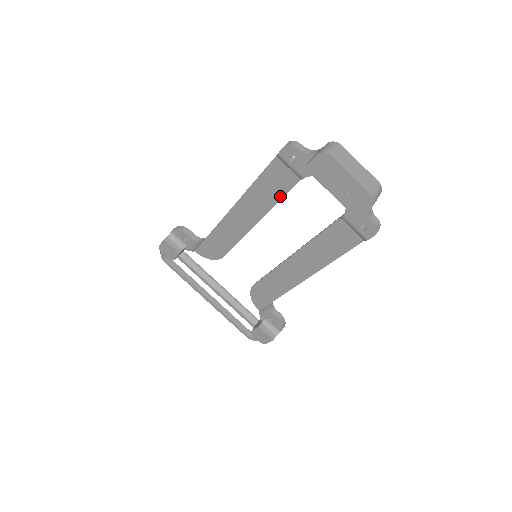
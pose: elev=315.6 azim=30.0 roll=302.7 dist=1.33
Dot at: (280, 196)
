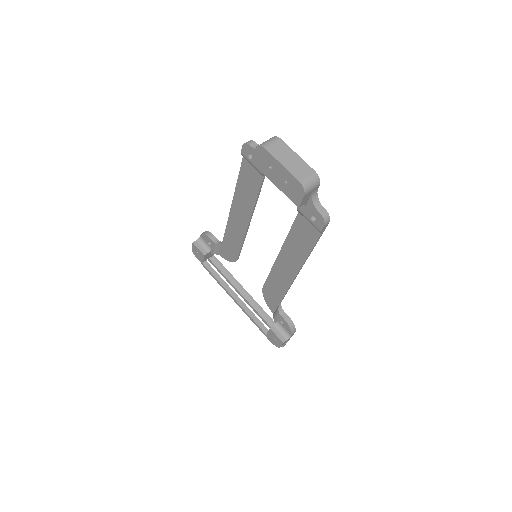
Dot at: (256, 194)
